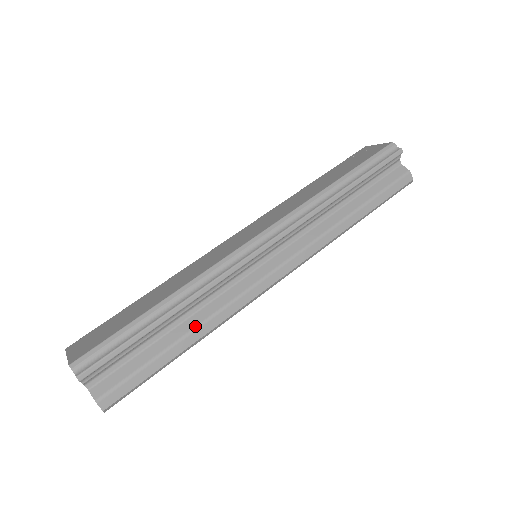
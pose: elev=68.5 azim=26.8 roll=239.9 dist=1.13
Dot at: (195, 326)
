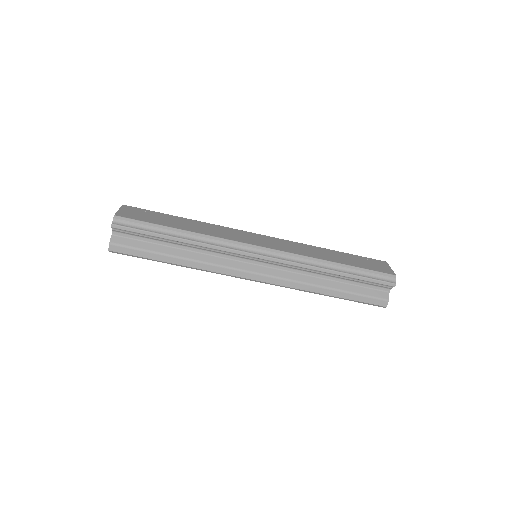
Dot at: (186, 257)
